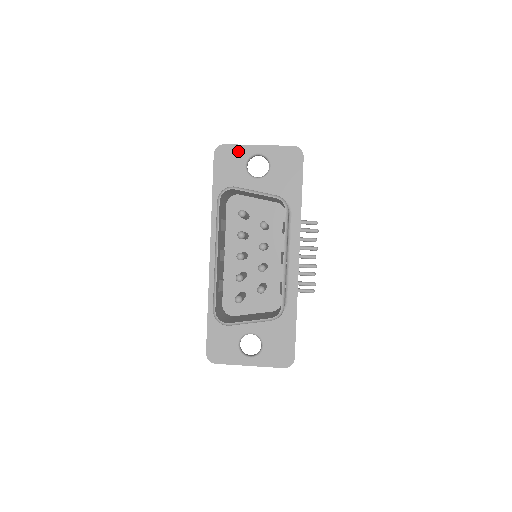
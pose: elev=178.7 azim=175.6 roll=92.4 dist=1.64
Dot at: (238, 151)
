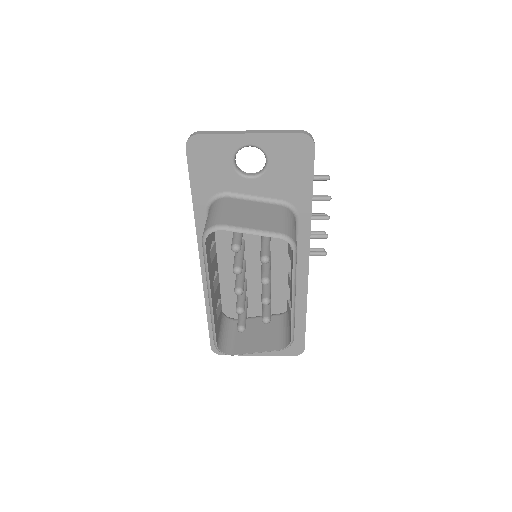
Dot at: (220, 143)
